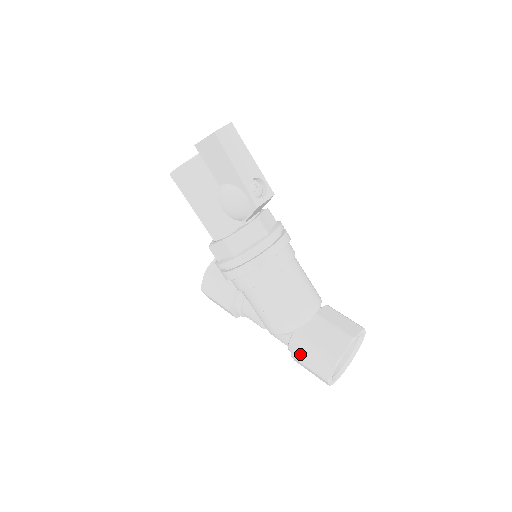
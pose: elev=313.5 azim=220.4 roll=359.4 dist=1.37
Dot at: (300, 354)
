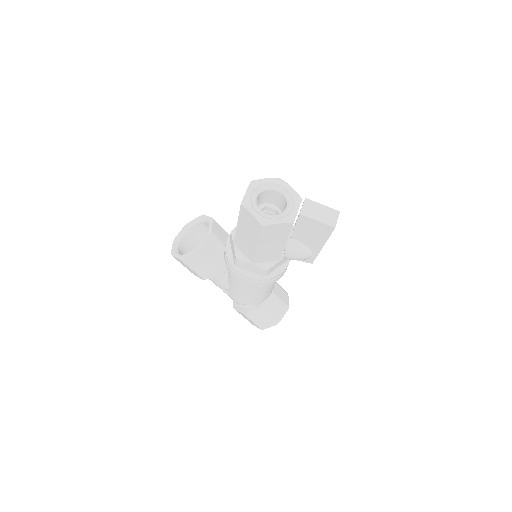
Dot at: (253, 315)
